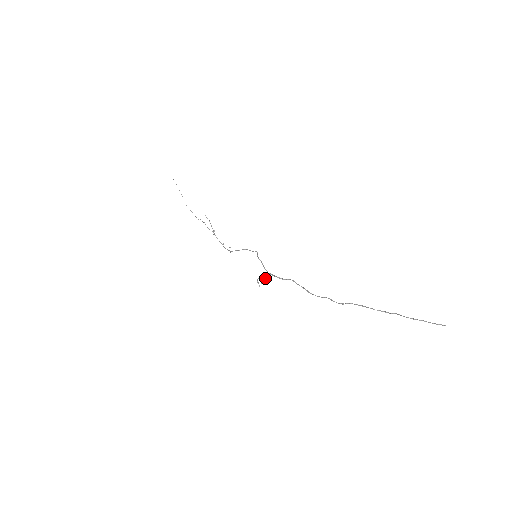
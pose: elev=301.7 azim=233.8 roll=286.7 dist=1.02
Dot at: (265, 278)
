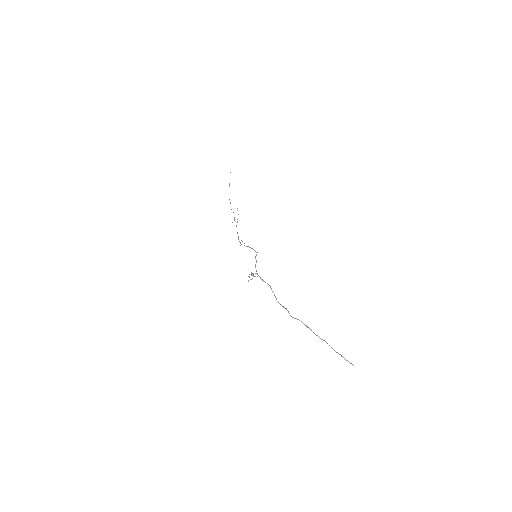
Dot at: occluded
